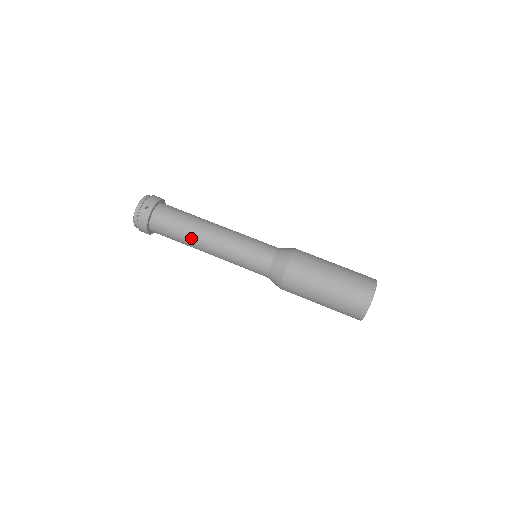
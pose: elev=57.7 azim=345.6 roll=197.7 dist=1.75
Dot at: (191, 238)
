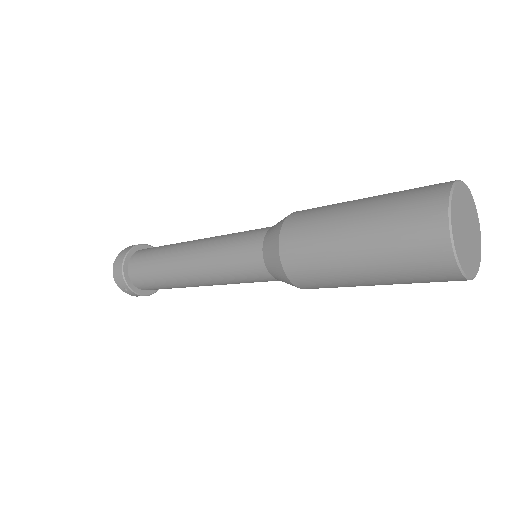
Dot at: (169, 252)
